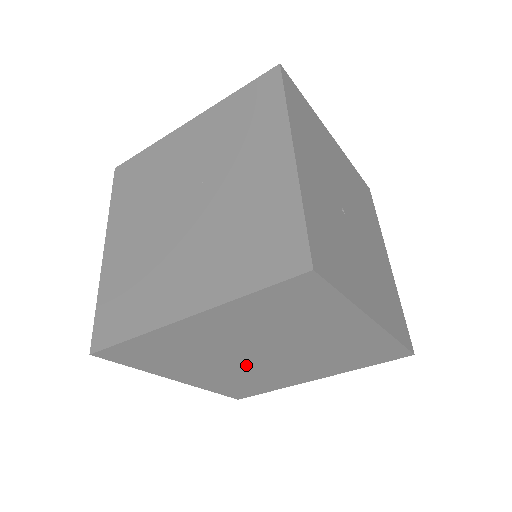
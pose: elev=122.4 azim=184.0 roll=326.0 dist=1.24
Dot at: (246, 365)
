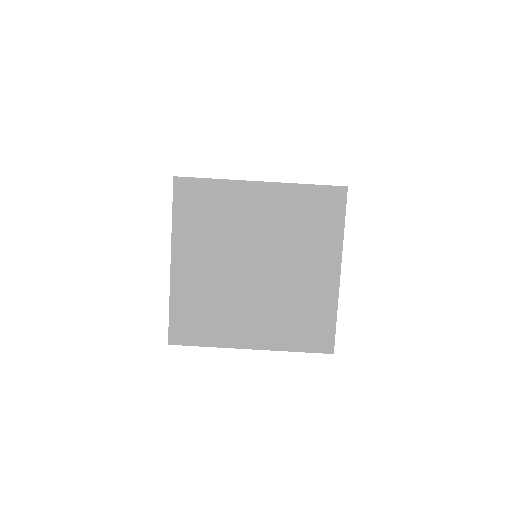
Dot at: (264, 290)
